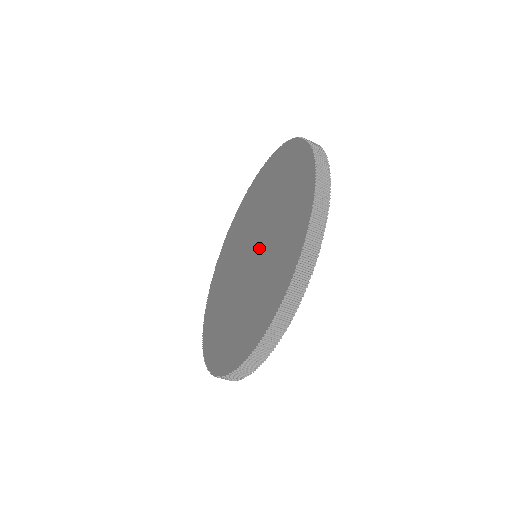
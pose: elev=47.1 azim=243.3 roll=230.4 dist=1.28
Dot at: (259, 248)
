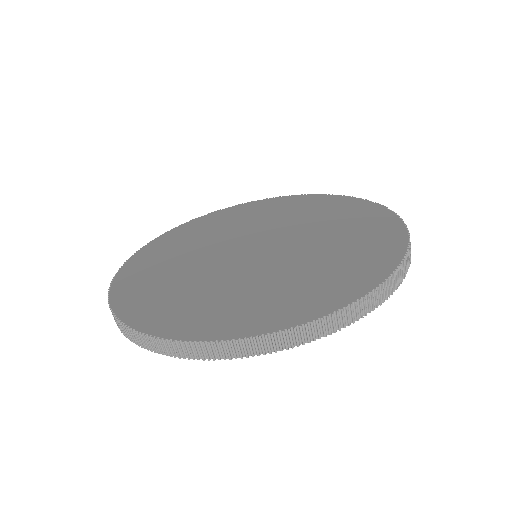
Dot at: (258, 261)
